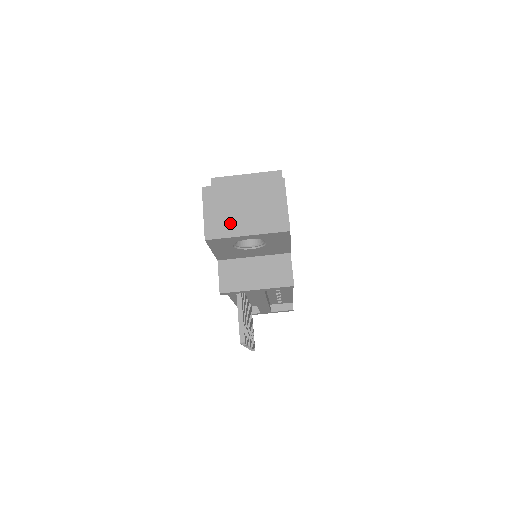
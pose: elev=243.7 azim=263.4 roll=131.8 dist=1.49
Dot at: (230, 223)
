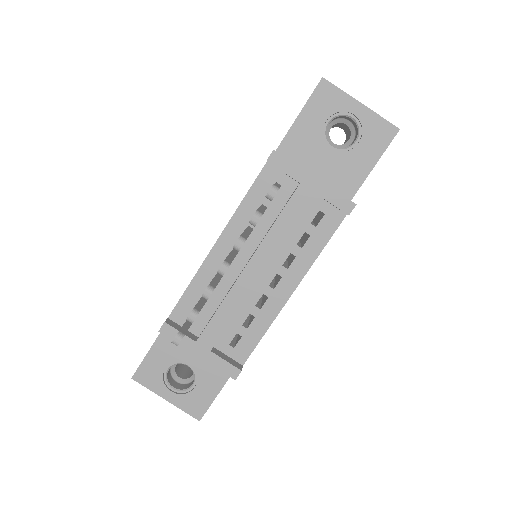
Dot at: occluded
